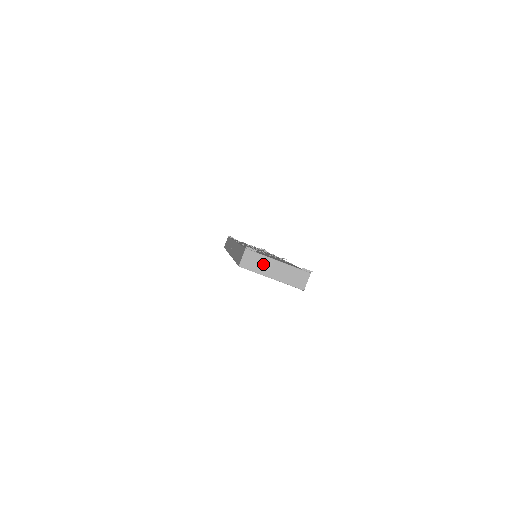
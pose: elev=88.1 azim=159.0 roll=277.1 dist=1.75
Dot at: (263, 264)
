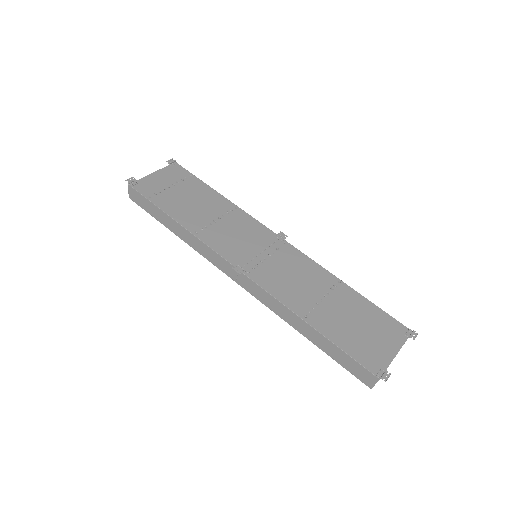
Dot at: occluded
